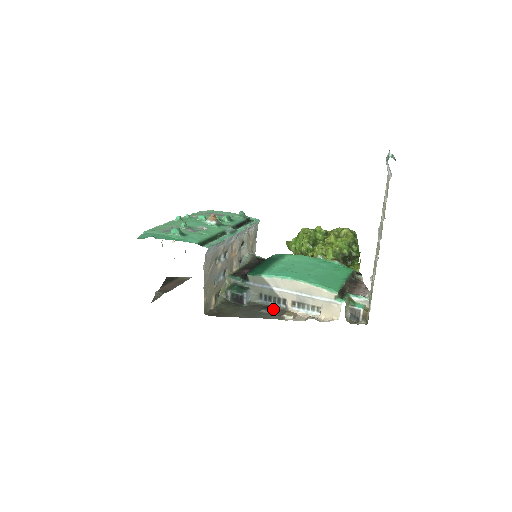
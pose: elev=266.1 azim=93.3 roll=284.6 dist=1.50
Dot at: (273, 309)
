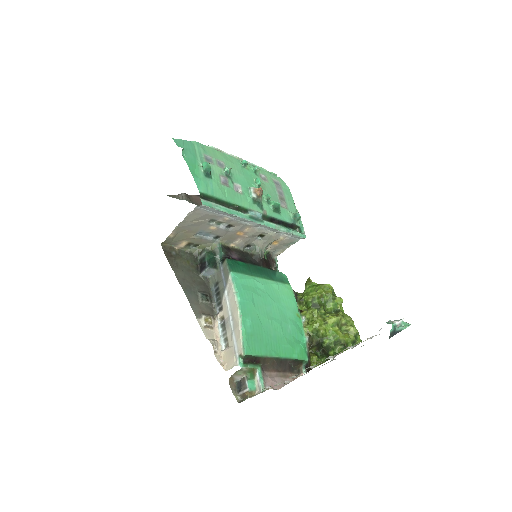
Dot at: (208, 303)
